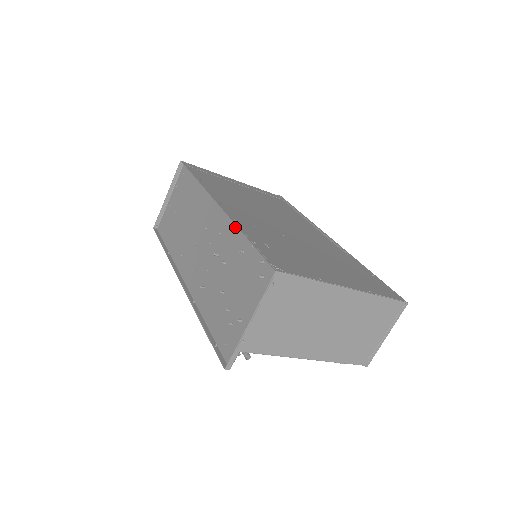
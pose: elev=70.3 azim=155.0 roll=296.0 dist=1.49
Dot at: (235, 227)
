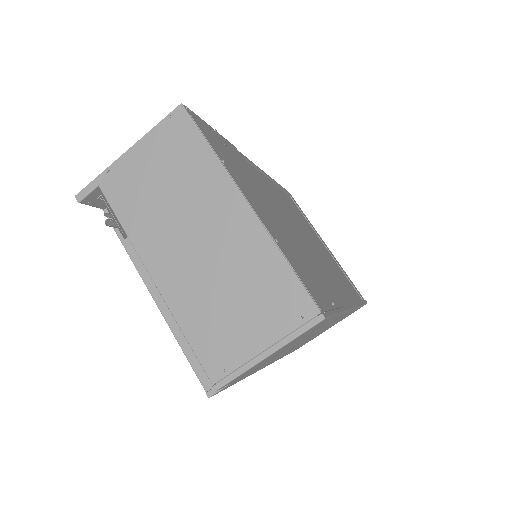
Dot at: occluded
